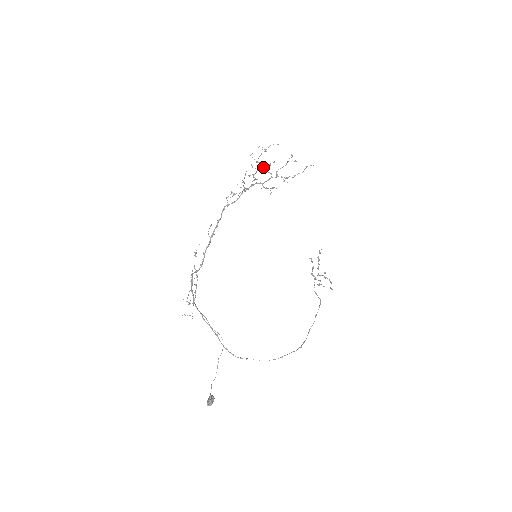
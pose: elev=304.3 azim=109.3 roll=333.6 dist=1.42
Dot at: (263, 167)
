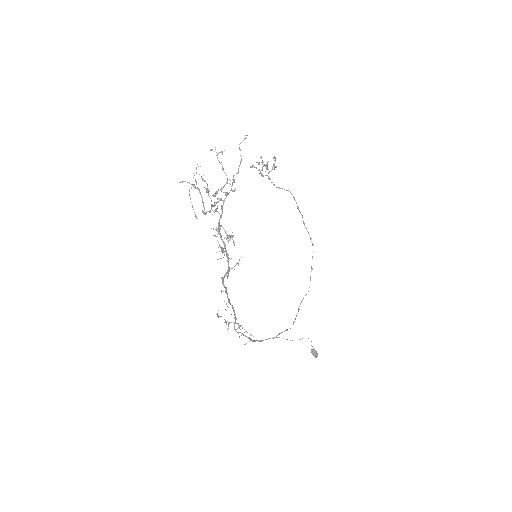
Dot at: (211, 207)
